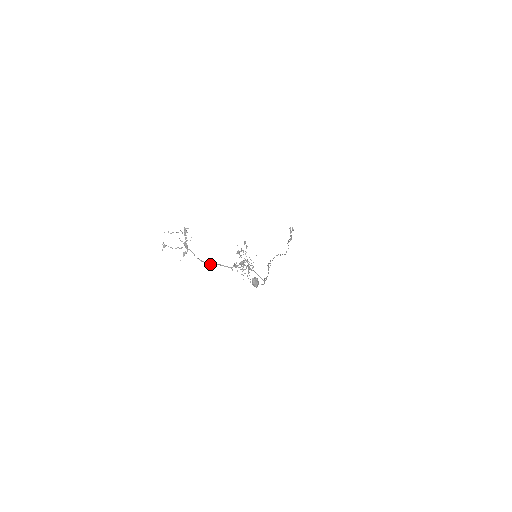
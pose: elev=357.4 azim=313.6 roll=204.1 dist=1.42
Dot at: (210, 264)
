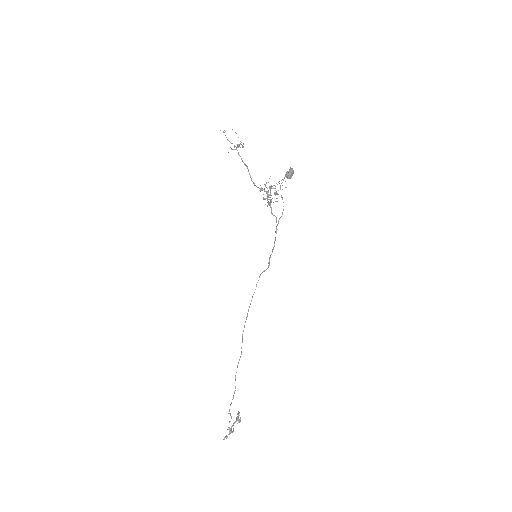
Dot at: (246, 166)
